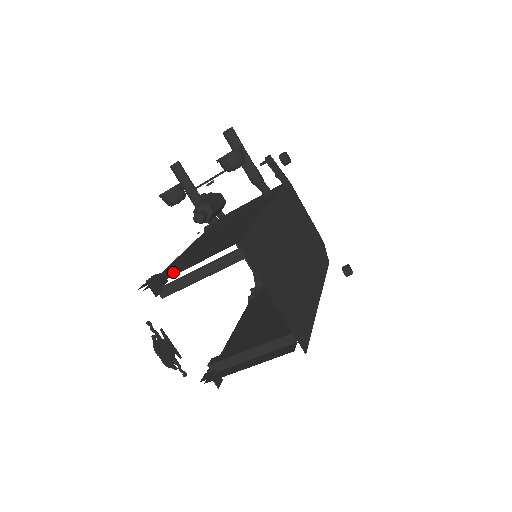
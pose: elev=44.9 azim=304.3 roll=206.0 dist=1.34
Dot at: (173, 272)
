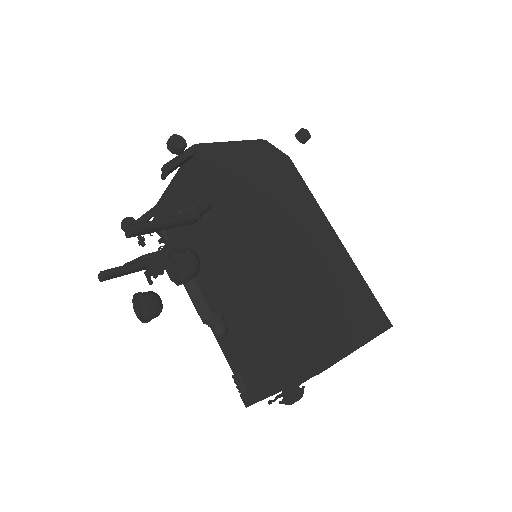
Dot at: (260, 384)
